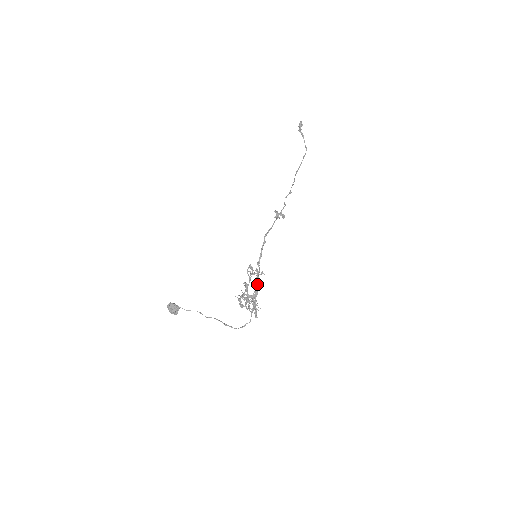
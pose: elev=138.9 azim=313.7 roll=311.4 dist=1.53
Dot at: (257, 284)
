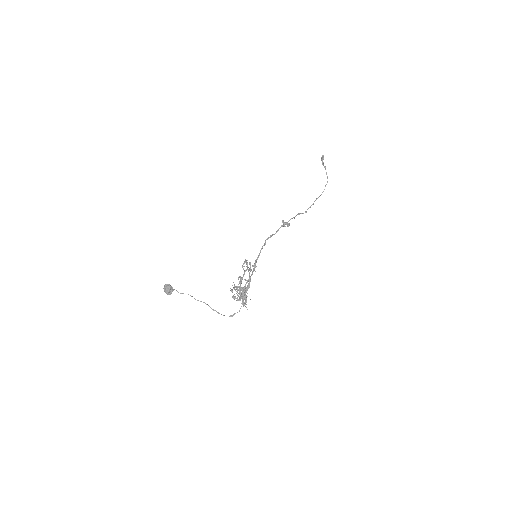
Dot at: (249, 276)
